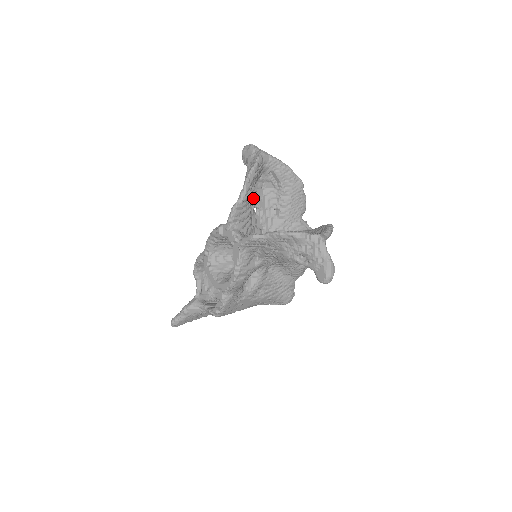
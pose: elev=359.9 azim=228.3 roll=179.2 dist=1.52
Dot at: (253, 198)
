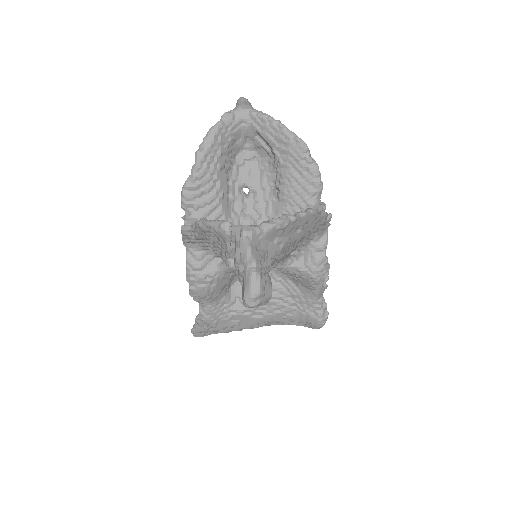
Dot at: (237, 174)
